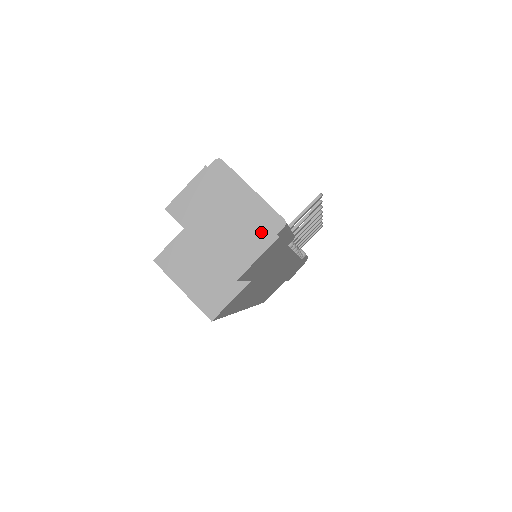
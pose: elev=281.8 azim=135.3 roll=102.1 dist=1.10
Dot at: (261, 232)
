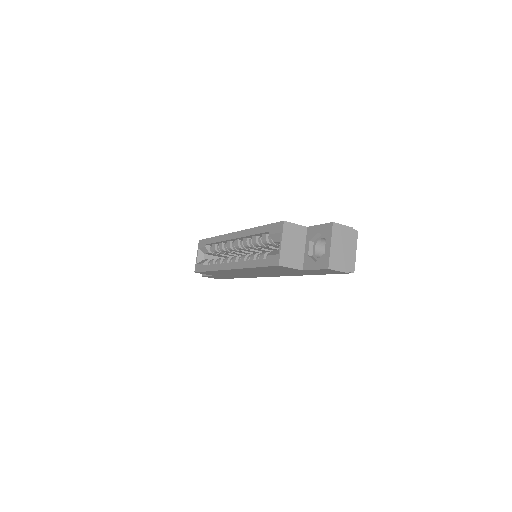
Dot at: (347, 266)
